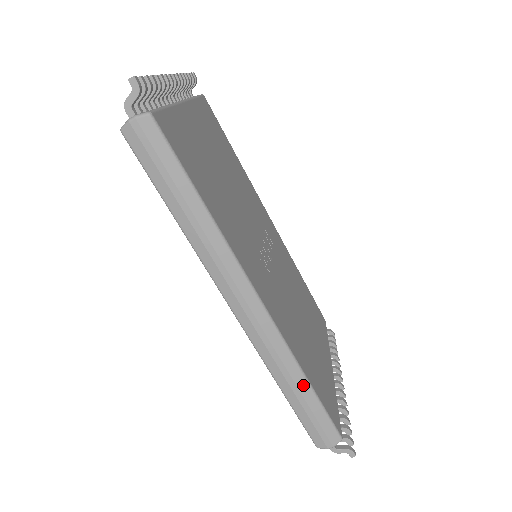
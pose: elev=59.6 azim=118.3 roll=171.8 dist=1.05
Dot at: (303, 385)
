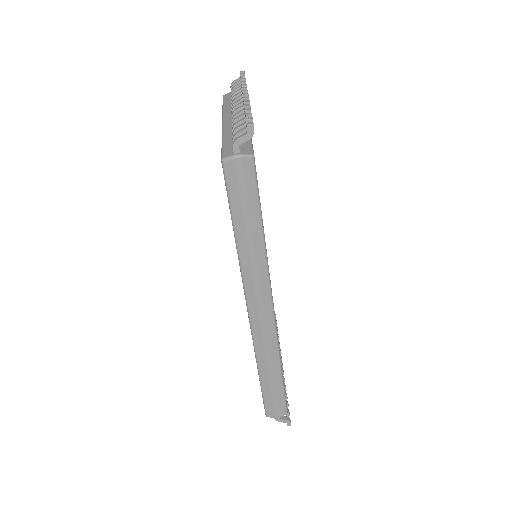
Dot at: (277, 374)
